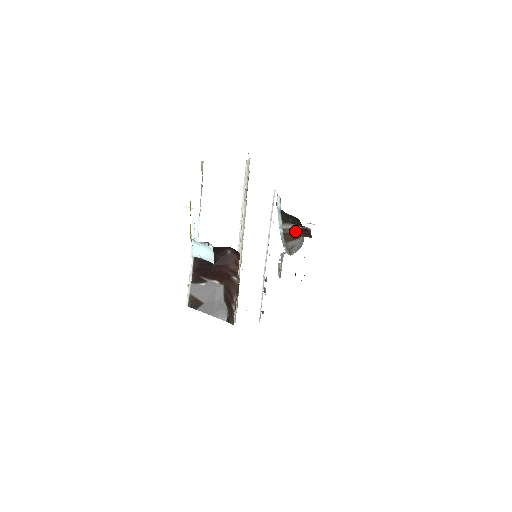
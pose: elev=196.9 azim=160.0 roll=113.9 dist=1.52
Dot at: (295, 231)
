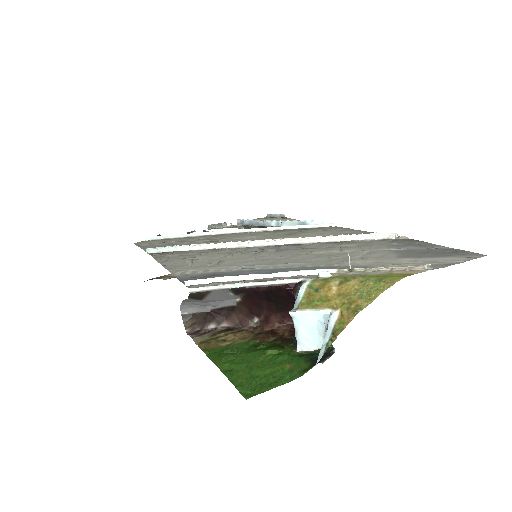
Dot at: occluded
